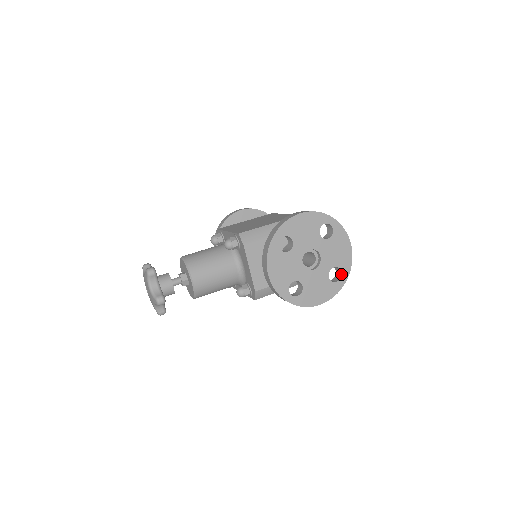
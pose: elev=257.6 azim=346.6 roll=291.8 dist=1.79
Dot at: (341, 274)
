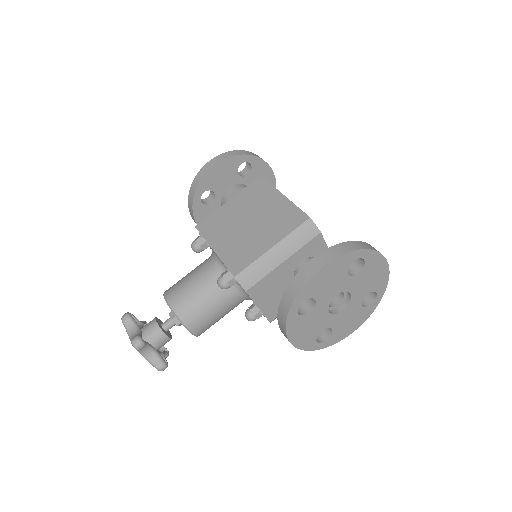
Dot at: (376, 294)
